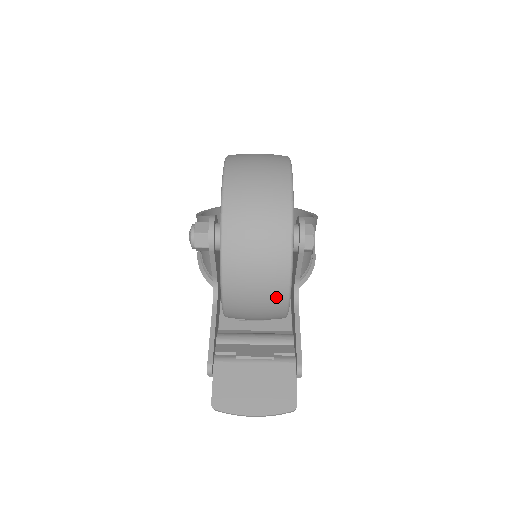
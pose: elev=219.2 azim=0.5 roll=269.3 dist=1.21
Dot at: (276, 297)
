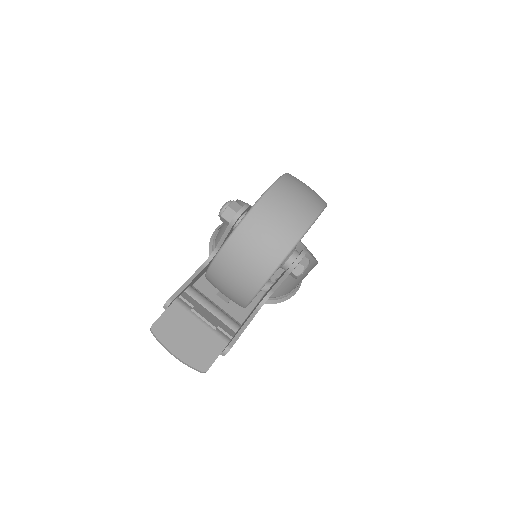
Dot at: (250, 285)
